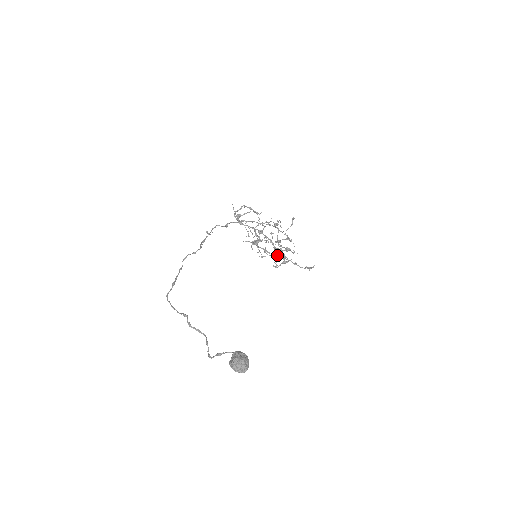
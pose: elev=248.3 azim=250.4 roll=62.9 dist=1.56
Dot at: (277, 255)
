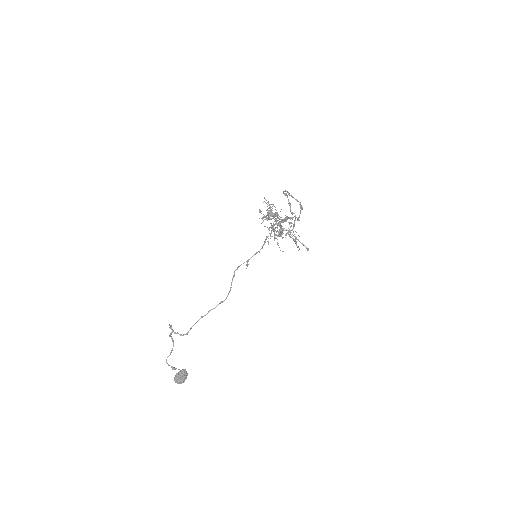
Dot at: occluded
